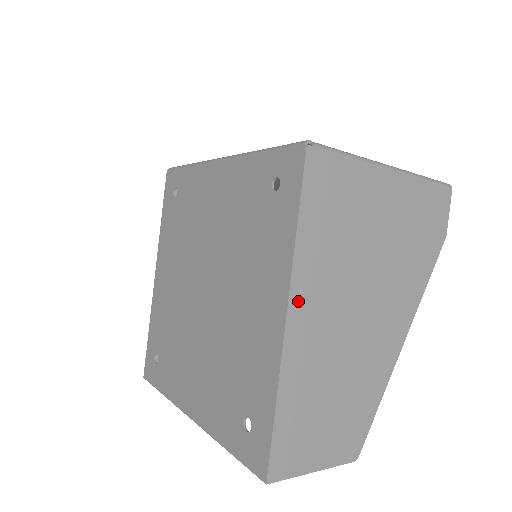
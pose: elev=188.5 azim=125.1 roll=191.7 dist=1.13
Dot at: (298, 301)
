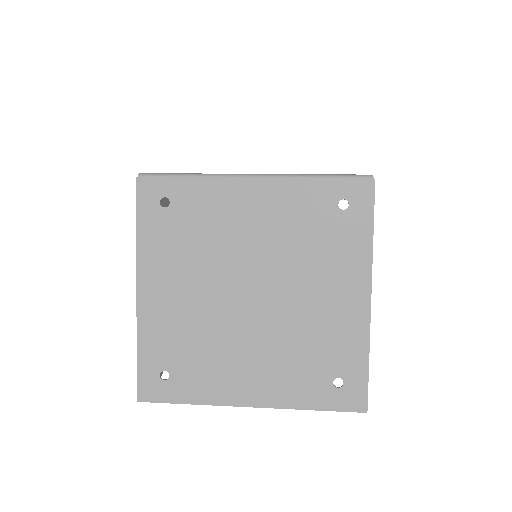
Dot at: occluded
